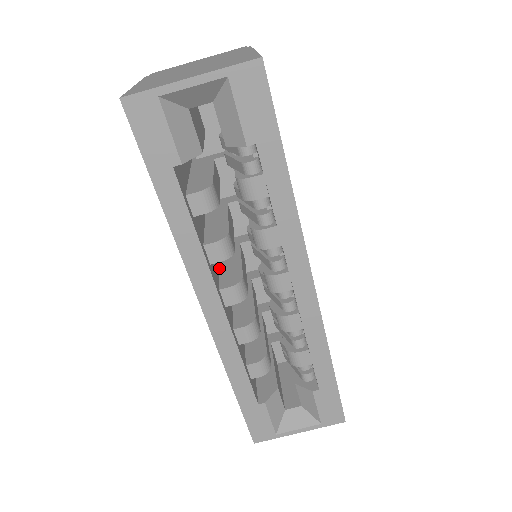
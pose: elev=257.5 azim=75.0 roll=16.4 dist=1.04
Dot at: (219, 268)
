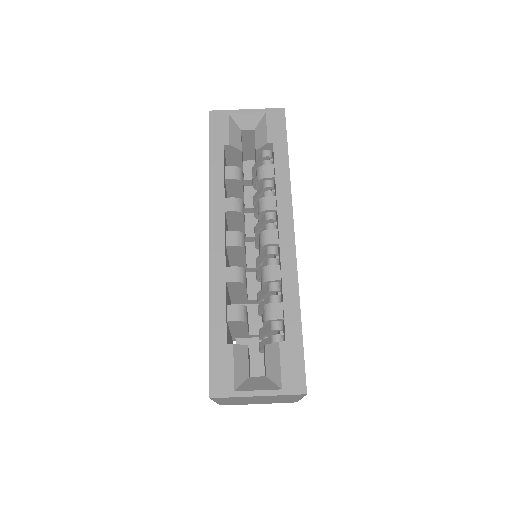
Dot at: occluded
